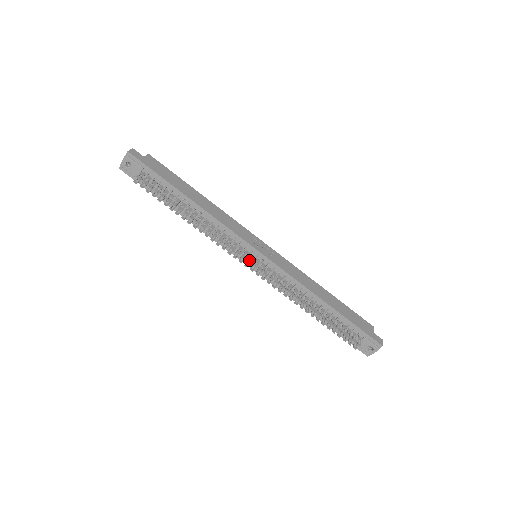
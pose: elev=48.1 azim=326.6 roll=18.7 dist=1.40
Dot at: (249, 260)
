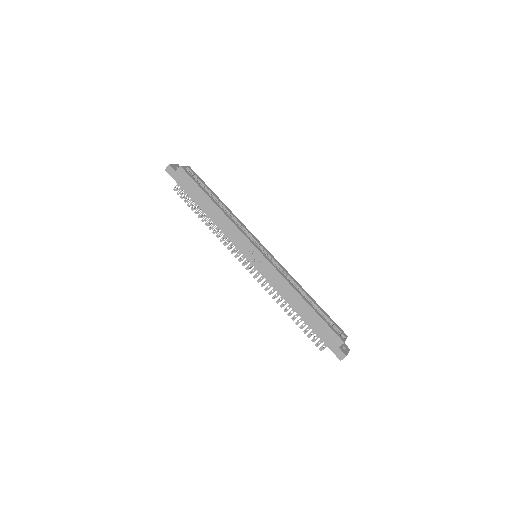
Dot at: (243, 263)
